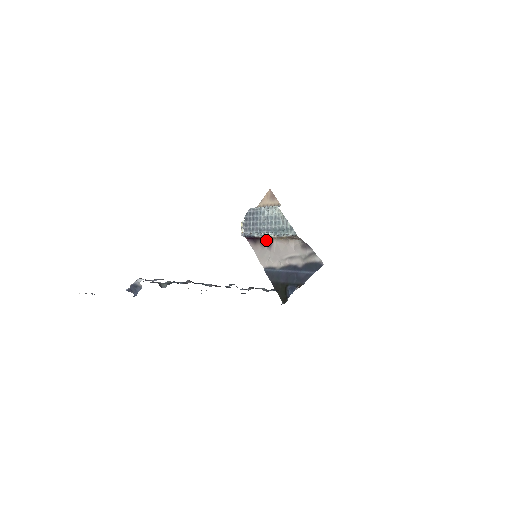
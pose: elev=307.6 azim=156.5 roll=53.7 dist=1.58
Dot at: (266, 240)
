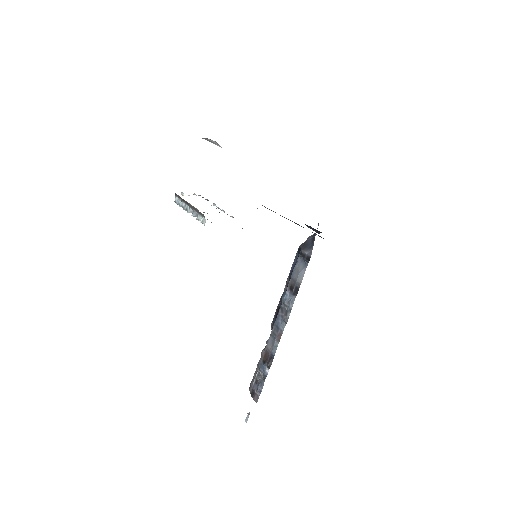
Dot at: occluded
